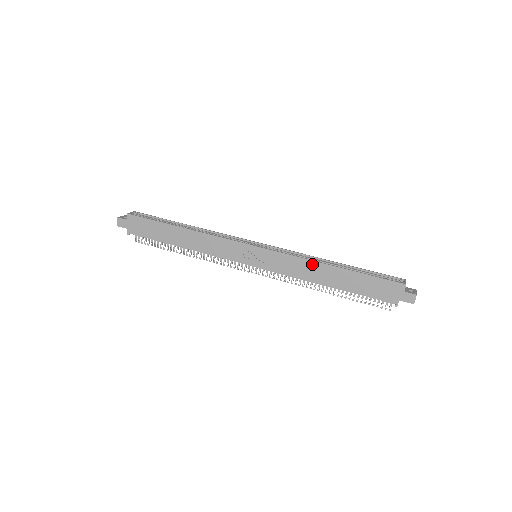
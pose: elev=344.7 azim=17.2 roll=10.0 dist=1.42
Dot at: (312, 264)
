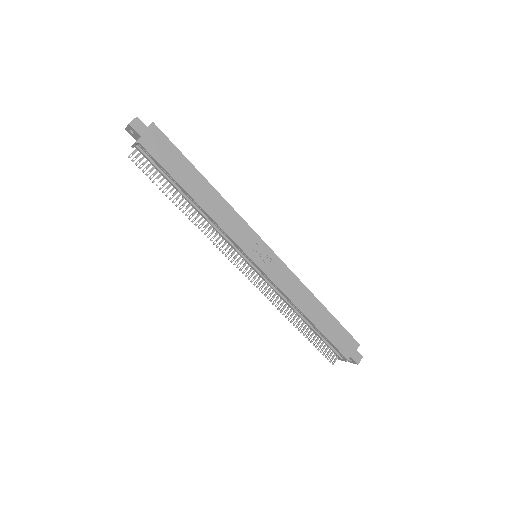
Dot at: (305, 290)
